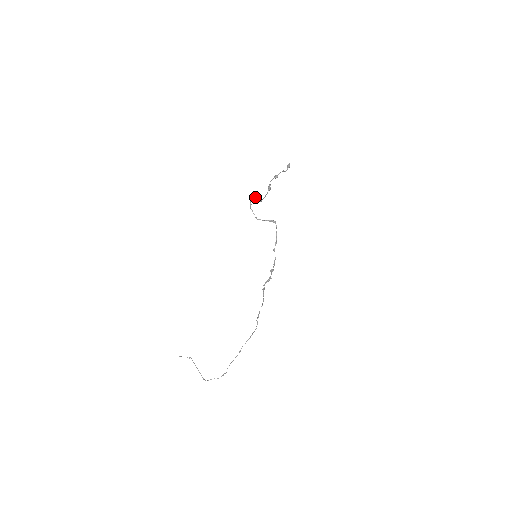
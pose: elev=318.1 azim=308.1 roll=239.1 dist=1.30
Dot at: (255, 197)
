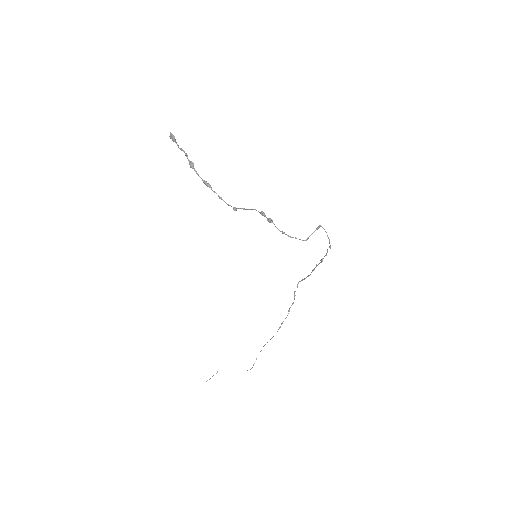
Dot at: (272, 221)
